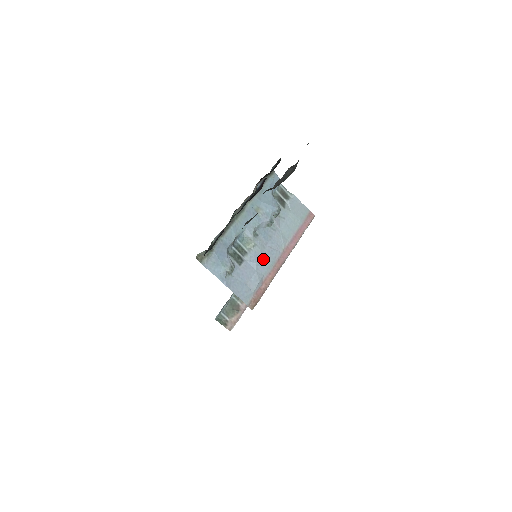
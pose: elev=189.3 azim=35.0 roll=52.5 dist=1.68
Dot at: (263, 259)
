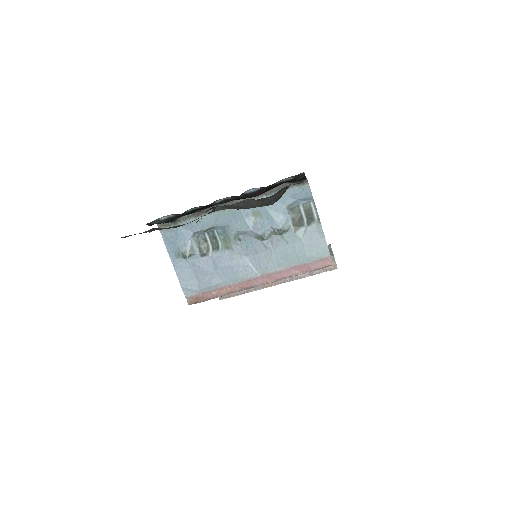
Dot at: (231, 267)
